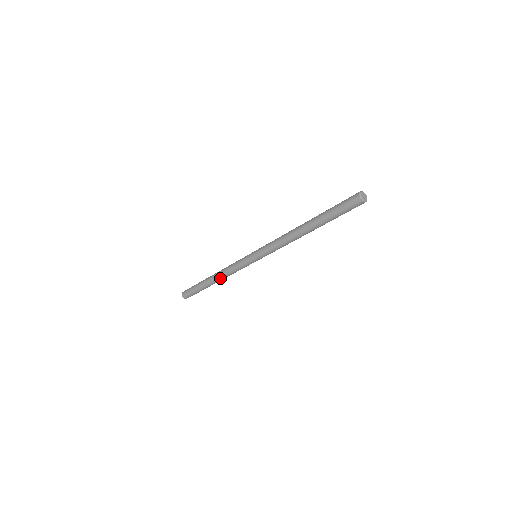
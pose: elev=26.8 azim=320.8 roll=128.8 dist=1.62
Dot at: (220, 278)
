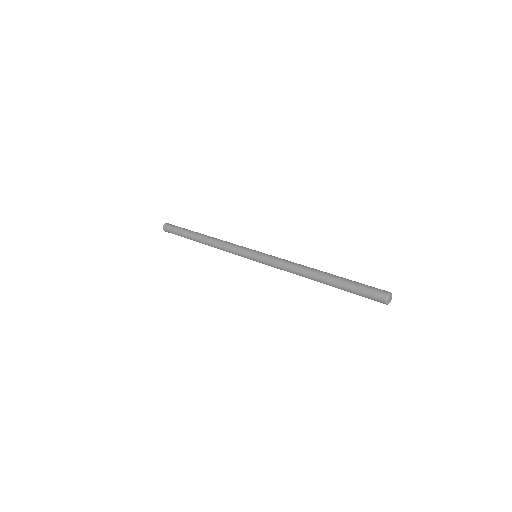
Dot at: (212, 246)
